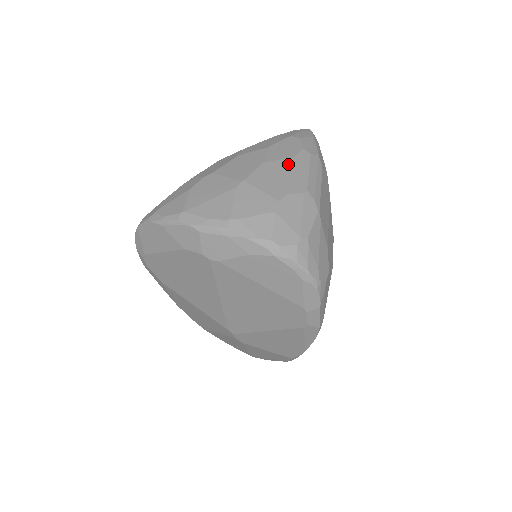
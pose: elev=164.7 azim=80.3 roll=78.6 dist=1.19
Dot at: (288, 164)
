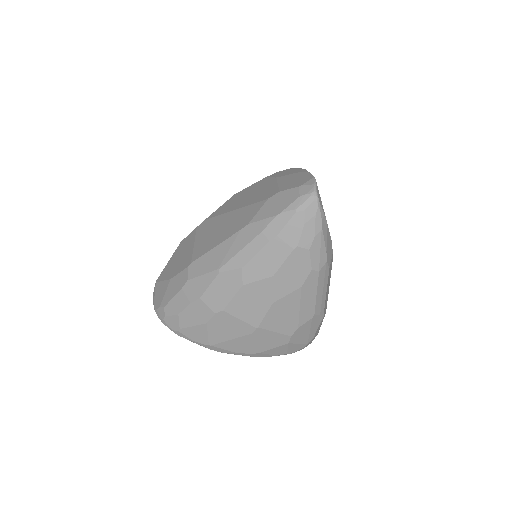
Dot at: (297, 298)
